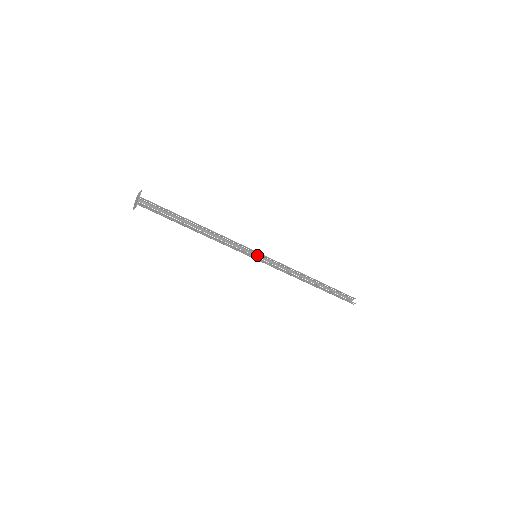
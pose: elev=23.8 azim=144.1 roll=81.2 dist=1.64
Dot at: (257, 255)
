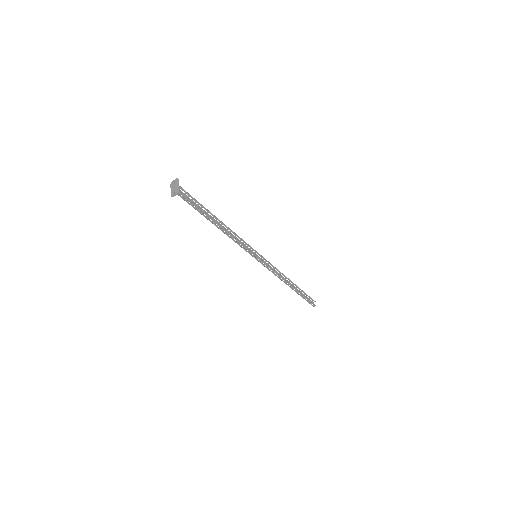
Dot at: occluded
